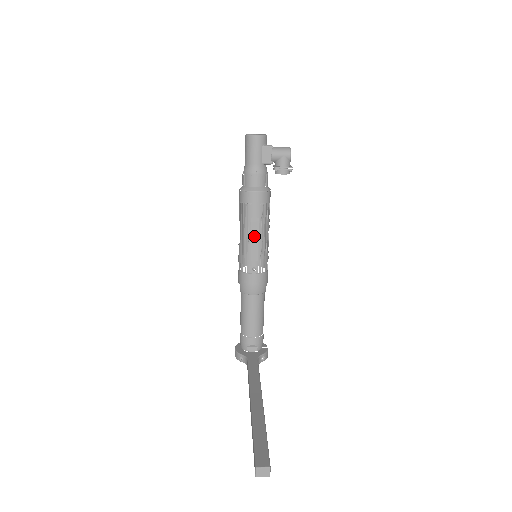
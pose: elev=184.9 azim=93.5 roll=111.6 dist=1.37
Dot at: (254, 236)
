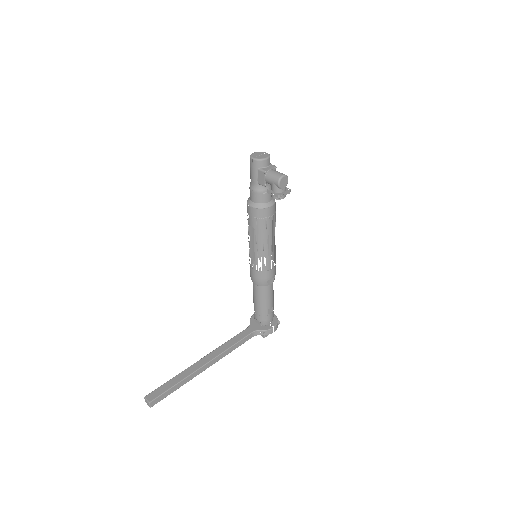
Dot at: (251, 241)
